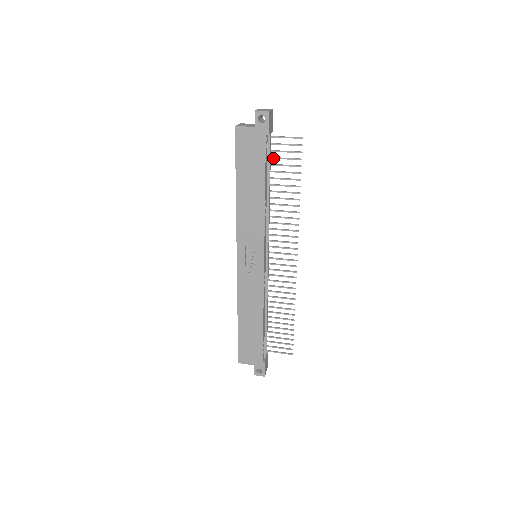
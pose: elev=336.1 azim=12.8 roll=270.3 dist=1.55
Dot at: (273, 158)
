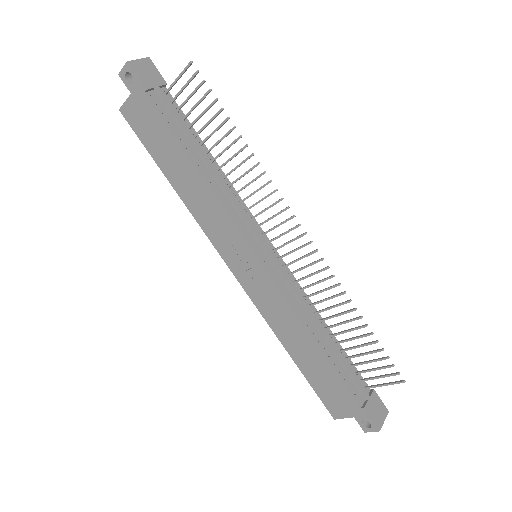
Dot at: (186, 116)
